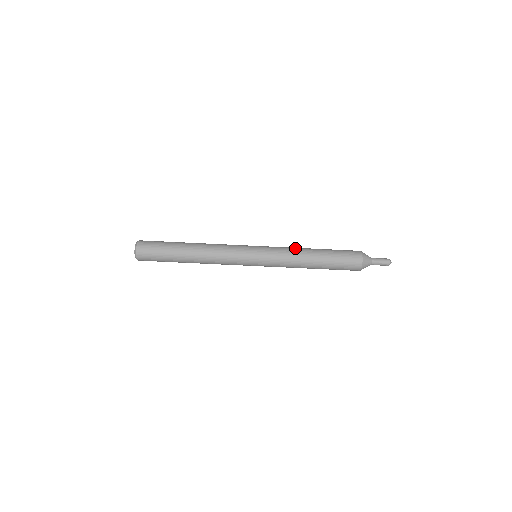
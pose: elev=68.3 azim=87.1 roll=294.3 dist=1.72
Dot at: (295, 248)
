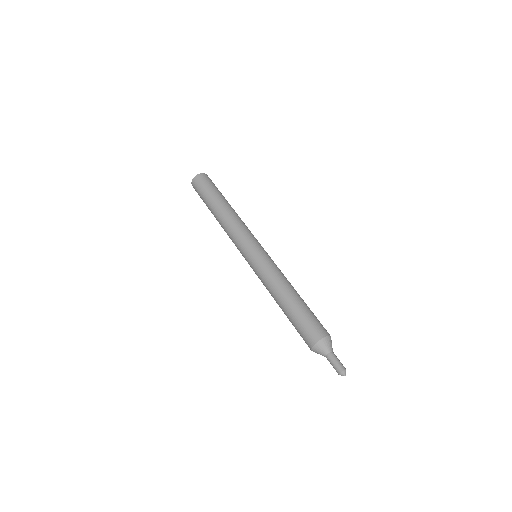
Dot at: occluded
